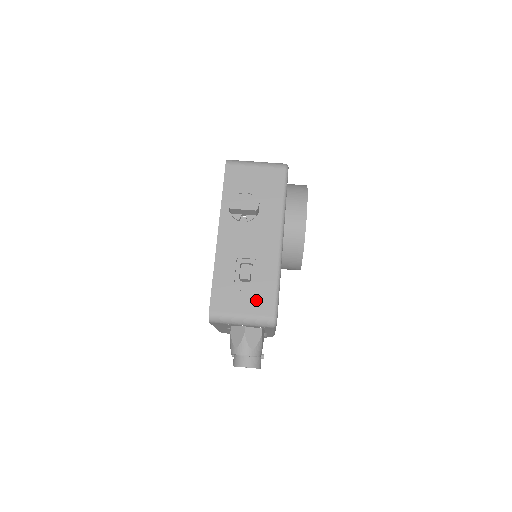
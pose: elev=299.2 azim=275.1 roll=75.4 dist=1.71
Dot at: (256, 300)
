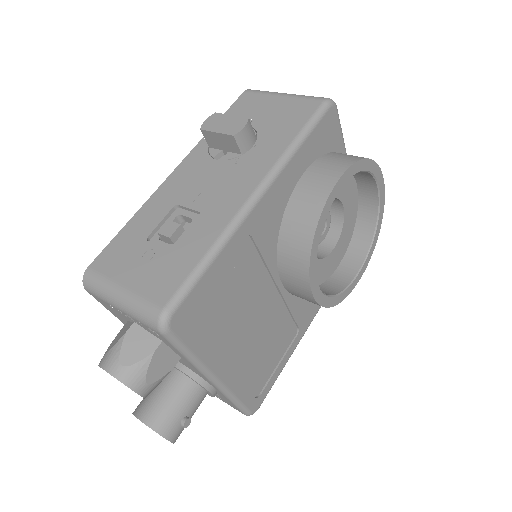
Dot at: (157, 272)
